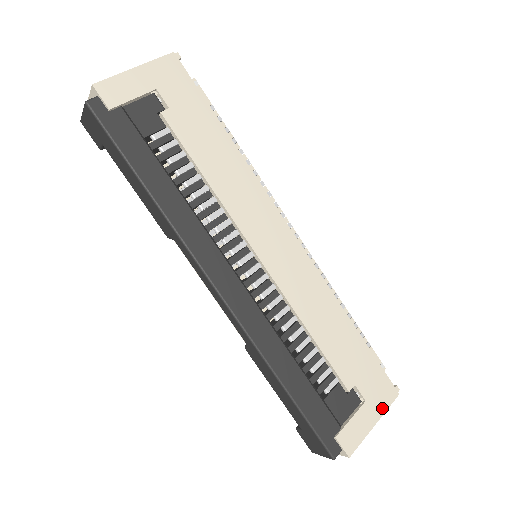
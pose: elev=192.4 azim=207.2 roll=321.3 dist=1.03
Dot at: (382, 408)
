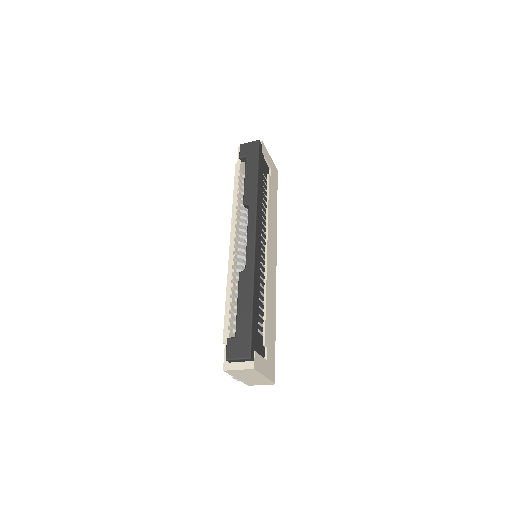
Dot at: (269, 375)
